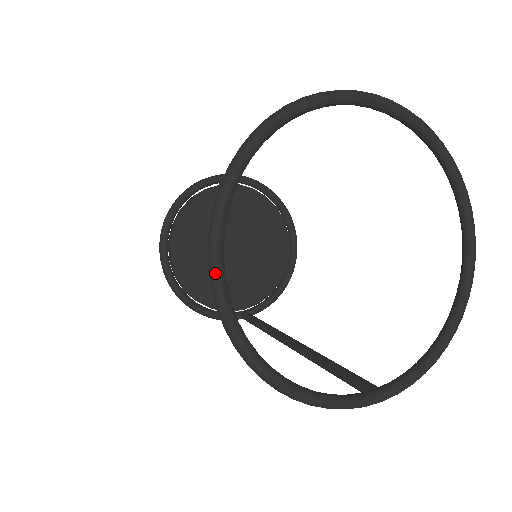
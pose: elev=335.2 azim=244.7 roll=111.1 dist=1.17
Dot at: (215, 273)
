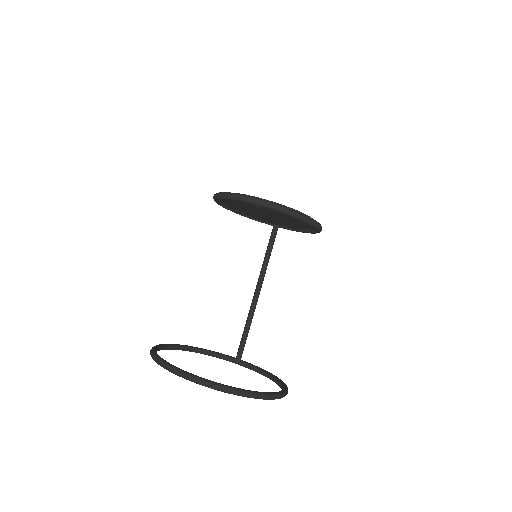
Dot at: occluded
